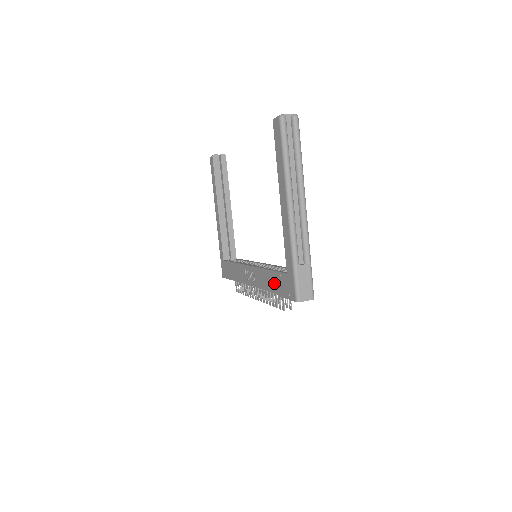
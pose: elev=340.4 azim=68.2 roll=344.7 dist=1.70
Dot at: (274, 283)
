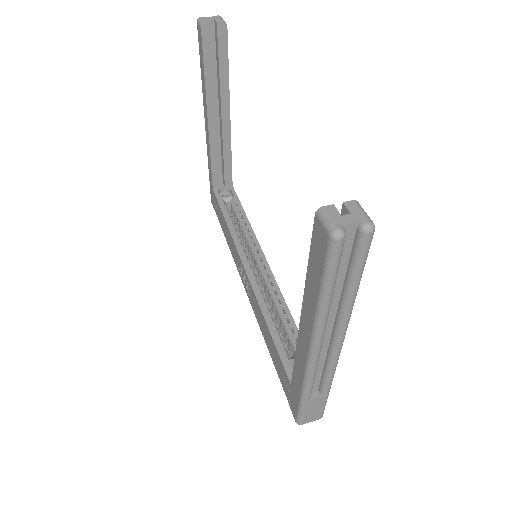
Dot at: (272, 352)
